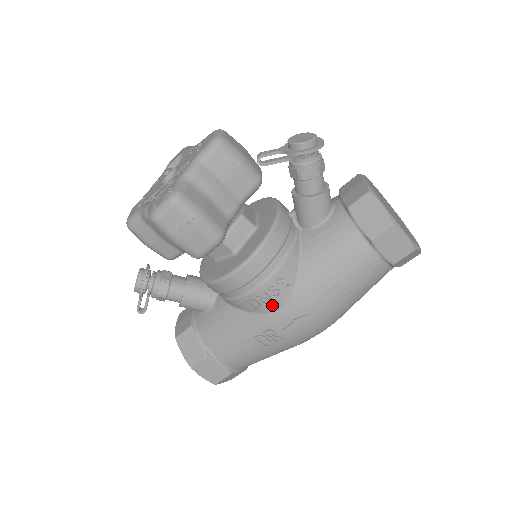
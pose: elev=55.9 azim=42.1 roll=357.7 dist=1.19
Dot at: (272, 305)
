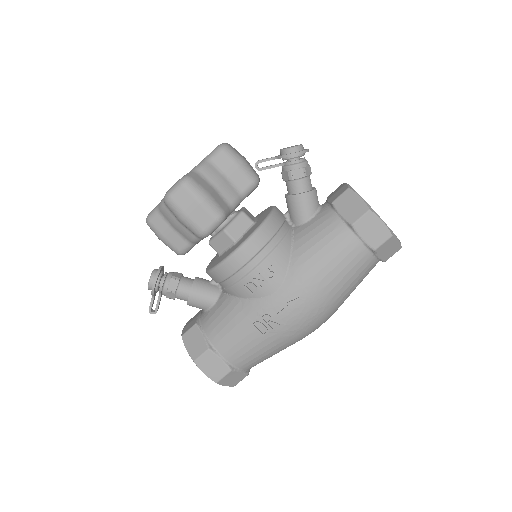
Dot at: (267, 288)
